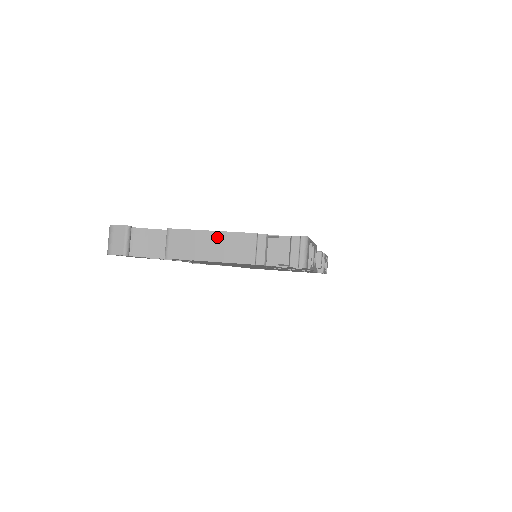
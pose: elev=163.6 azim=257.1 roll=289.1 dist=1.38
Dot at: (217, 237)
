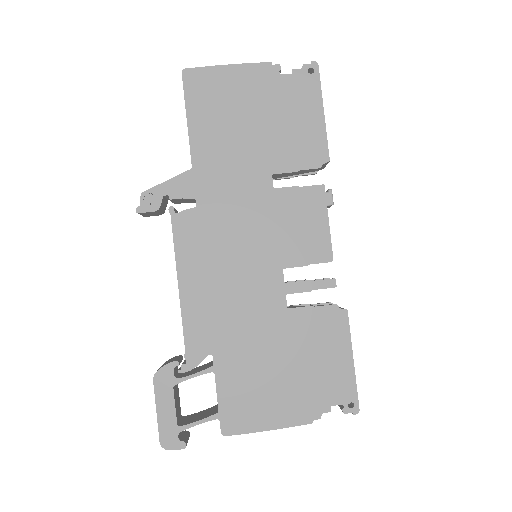
Dot at: (275, 428)
